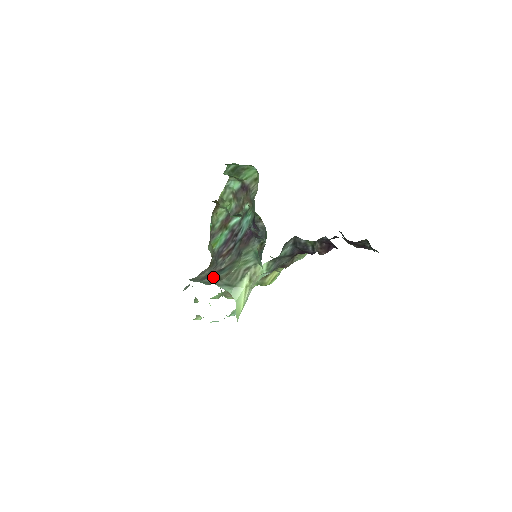
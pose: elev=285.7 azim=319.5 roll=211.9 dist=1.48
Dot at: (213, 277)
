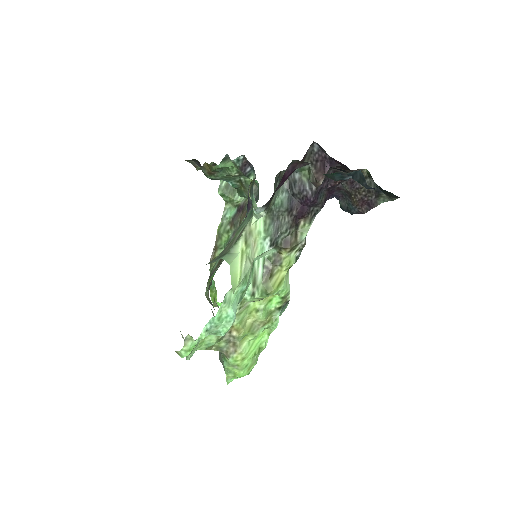
Dot at: occluded
